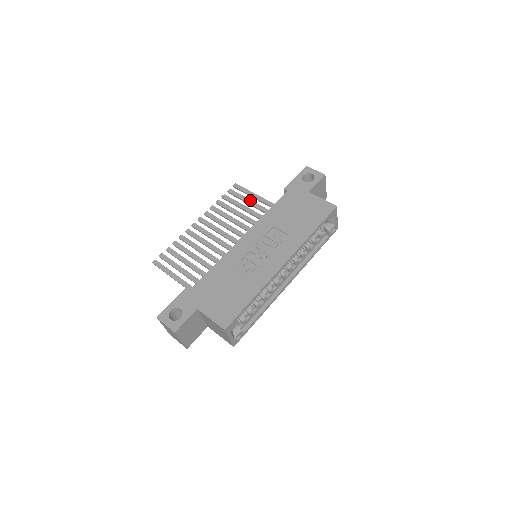
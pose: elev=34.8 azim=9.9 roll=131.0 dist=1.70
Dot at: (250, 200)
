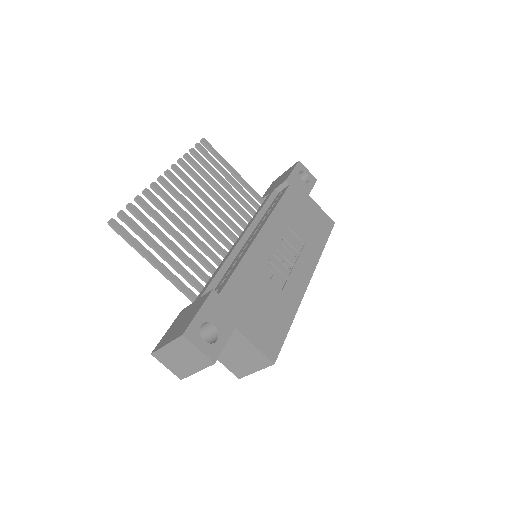
Dot at: (226, 171)
